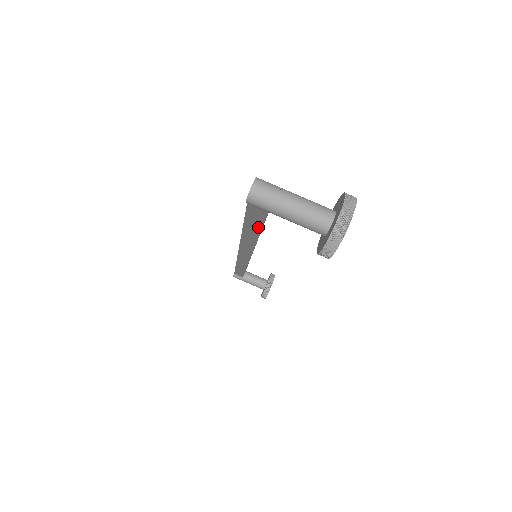
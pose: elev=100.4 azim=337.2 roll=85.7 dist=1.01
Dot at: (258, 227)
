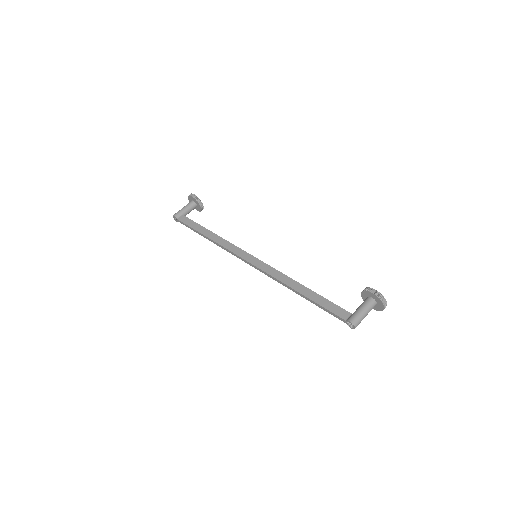
Dot at: occluded
